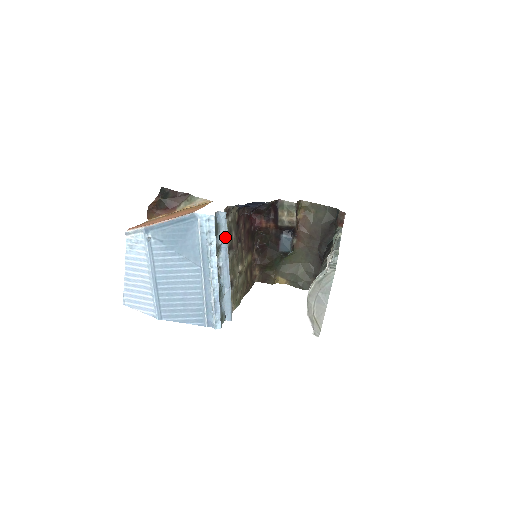
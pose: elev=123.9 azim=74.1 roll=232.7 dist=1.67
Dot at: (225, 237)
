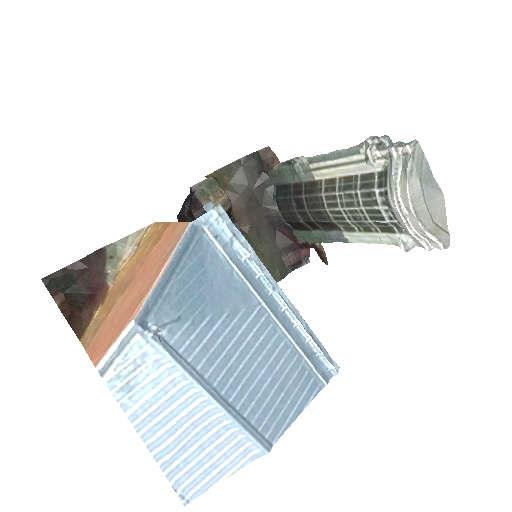
Dot at: occluded
